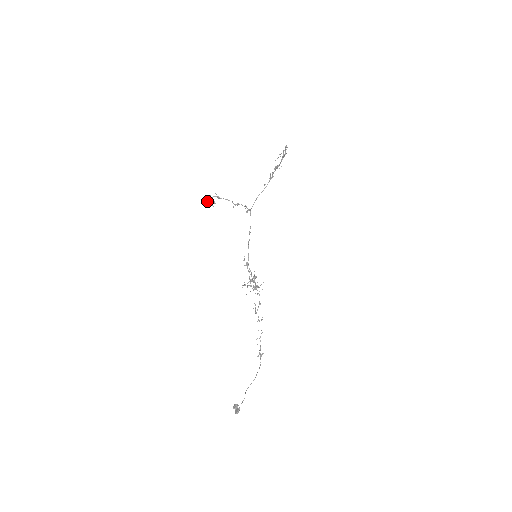
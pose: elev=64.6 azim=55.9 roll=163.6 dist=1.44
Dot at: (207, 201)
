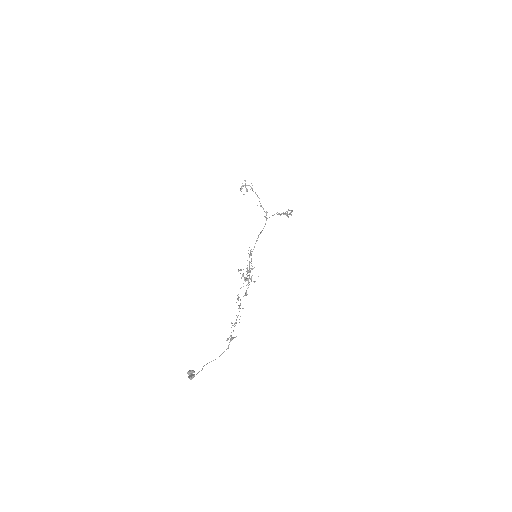
Dot at: (241, 187)
